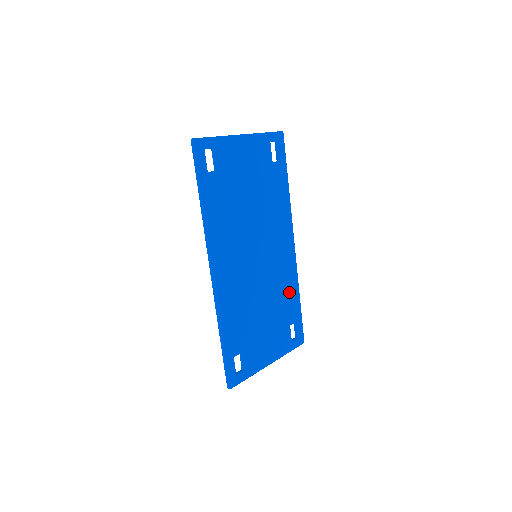
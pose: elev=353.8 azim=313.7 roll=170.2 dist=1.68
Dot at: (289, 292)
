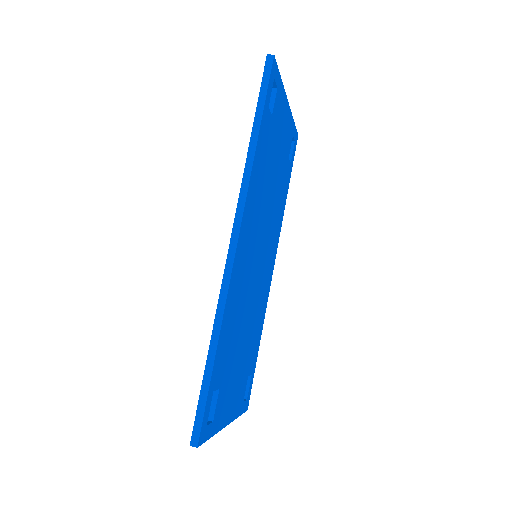
Dot at: (258, 328)
